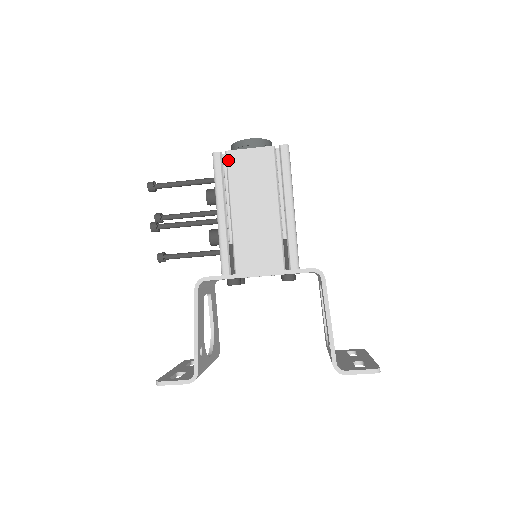
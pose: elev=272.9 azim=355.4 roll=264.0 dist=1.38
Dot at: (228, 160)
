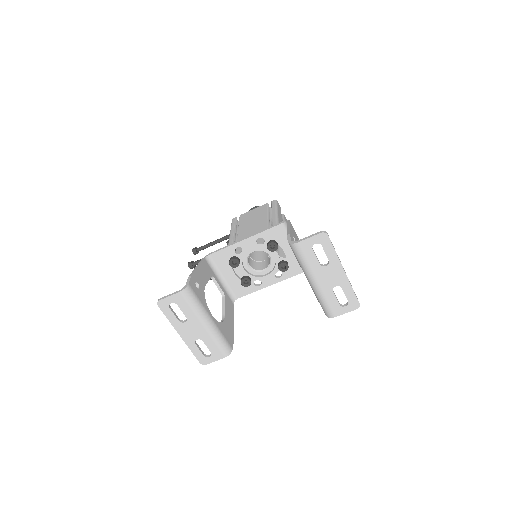
Dot at: (240, 218)
